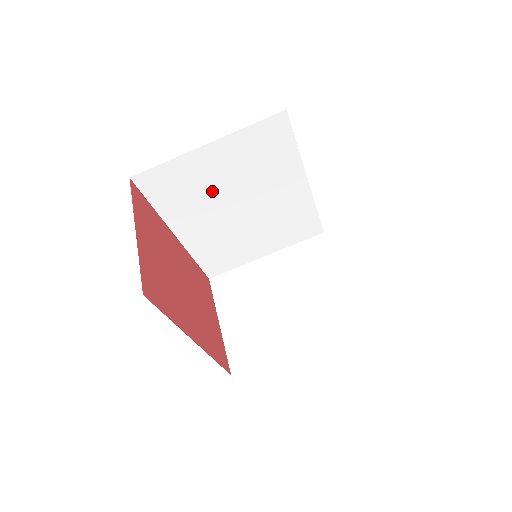
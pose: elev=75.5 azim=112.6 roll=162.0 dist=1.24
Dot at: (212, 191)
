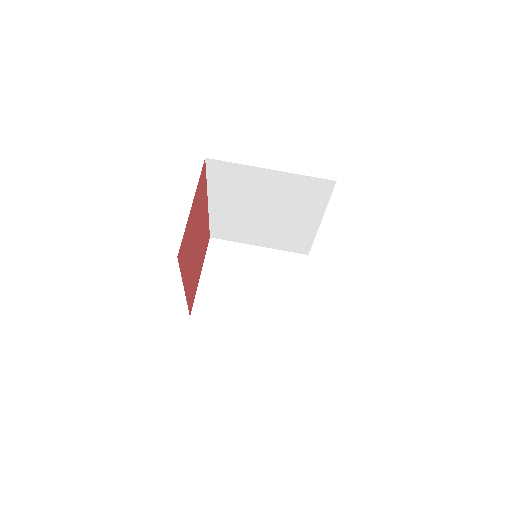
Dot at: (253, 194)
